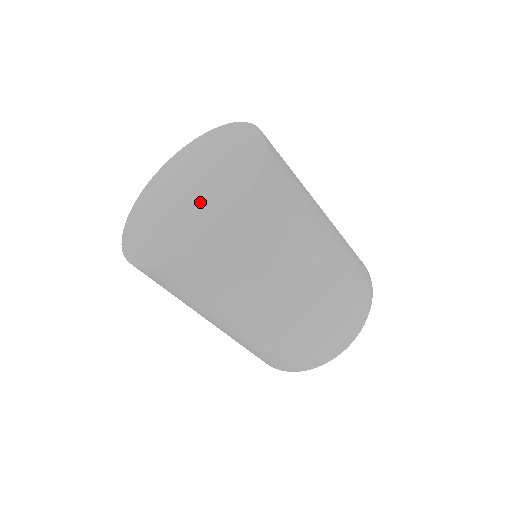
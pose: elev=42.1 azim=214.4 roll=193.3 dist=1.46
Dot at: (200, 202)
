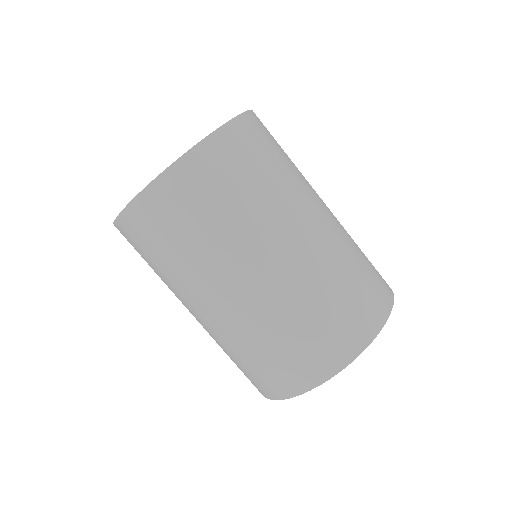
Dot at: occluded
